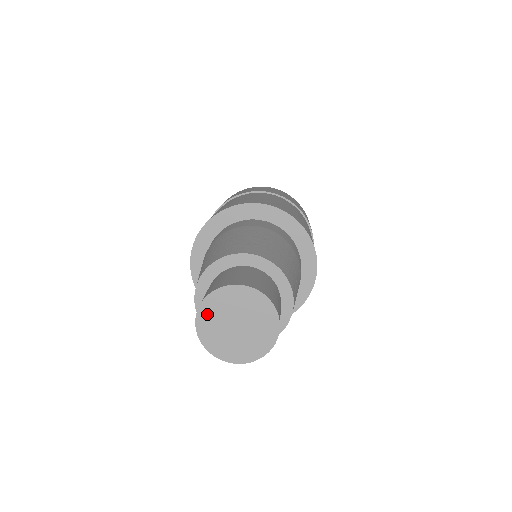
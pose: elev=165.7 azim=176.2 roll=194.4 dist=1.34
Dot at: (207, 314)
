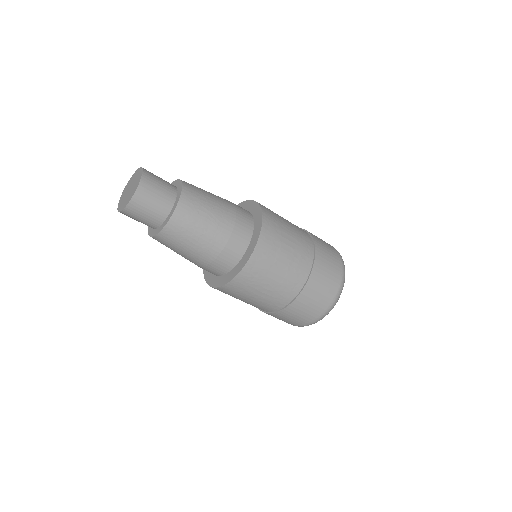
Dot at: (125, 190)
